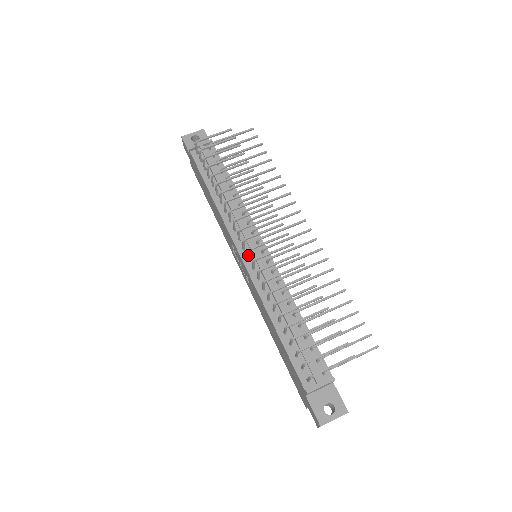
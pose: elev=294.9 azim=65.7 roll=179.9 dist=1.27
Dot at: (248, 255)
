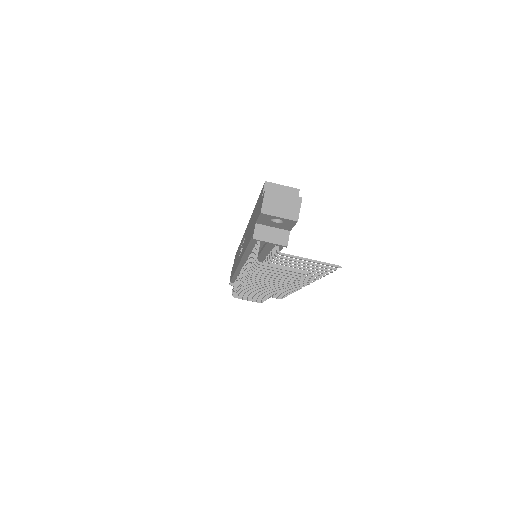
Dot at: occluded
